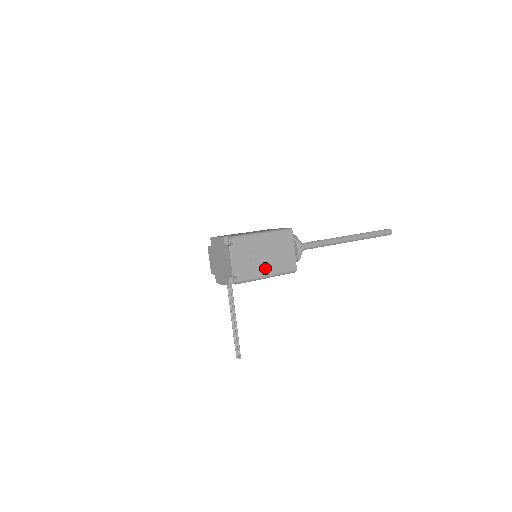
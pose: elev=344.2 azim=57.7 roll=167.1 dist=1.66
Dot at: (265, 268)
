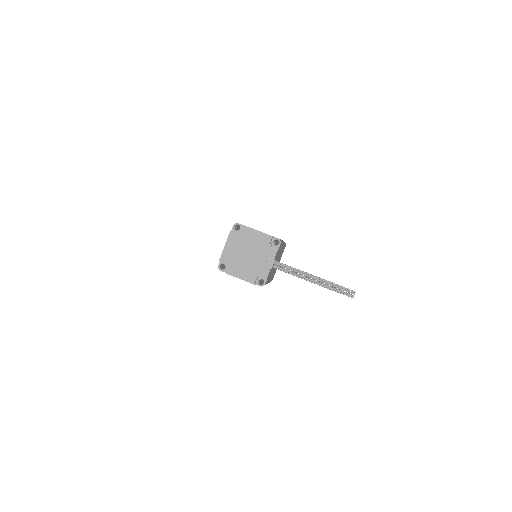
Dot at: occluded
